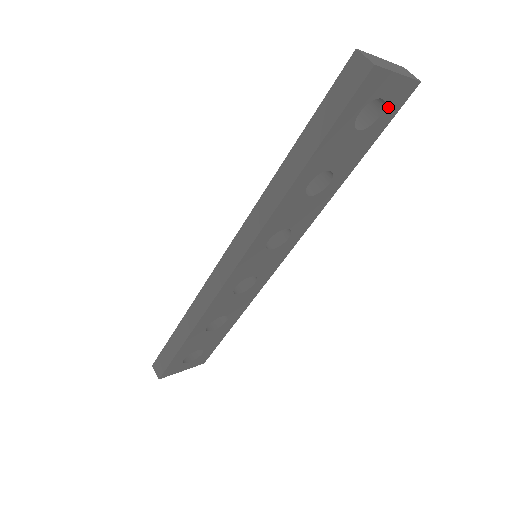
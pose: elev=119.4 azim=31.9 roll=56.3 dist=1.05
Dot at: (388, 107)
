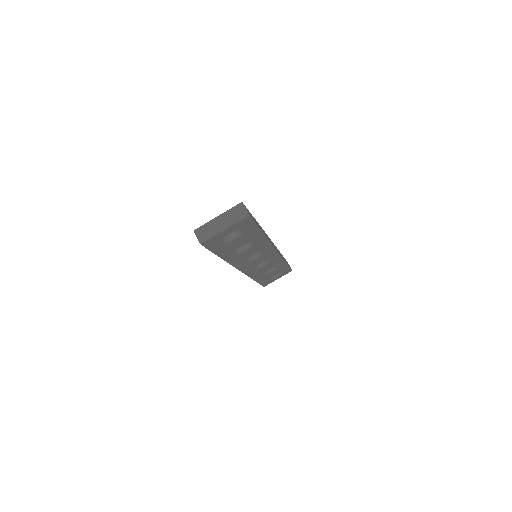
Dot at: (242, 228)
